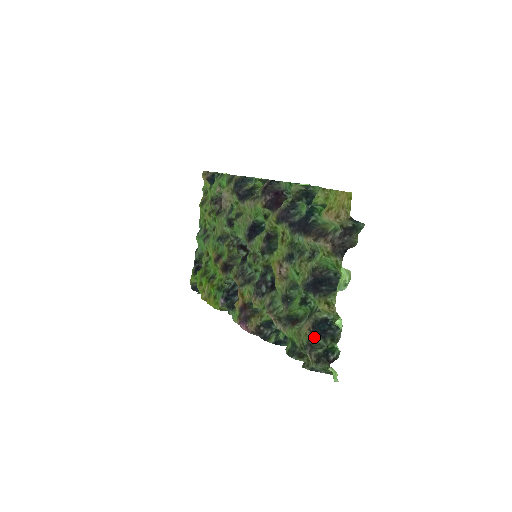
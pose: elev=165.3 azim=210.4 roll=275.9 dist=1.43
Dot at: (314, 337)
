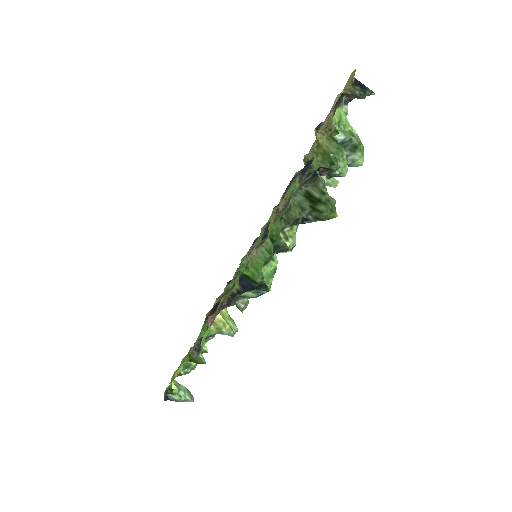
Dot at: occluded
